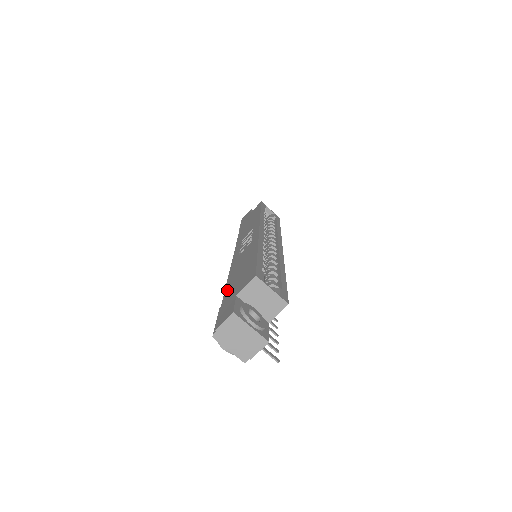
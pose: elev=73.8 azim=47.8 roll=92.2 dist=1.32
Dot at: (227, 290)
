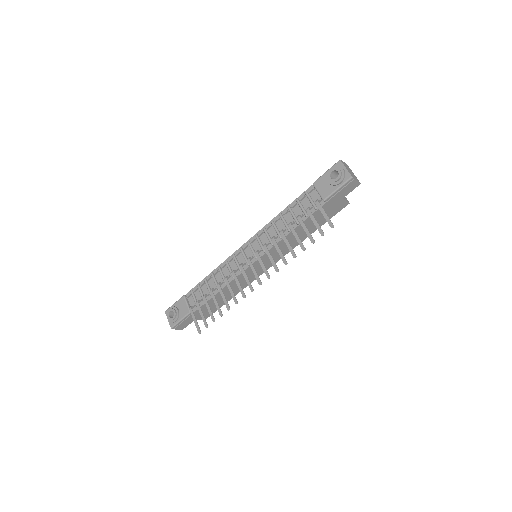
Dot at: (303, 195)
